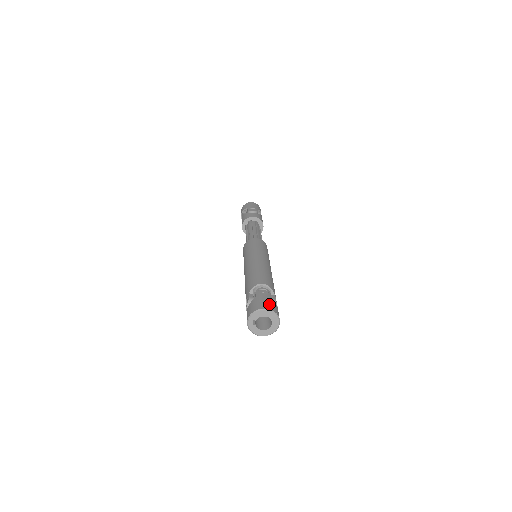
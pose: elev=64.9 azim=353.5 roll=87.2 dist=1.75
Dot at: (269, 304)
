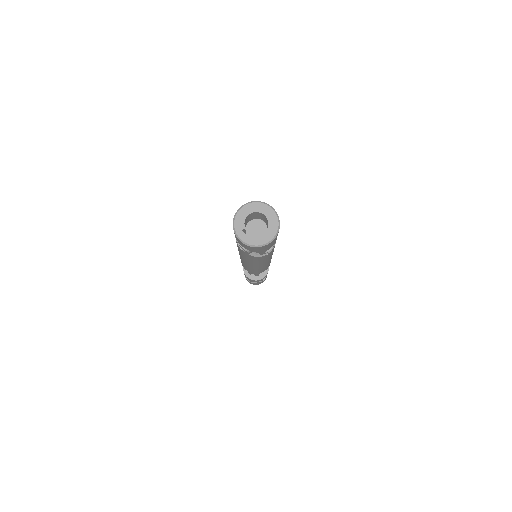
Dot at: occluded
